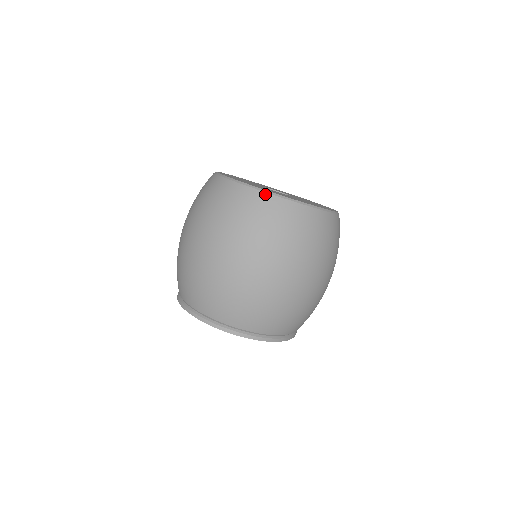
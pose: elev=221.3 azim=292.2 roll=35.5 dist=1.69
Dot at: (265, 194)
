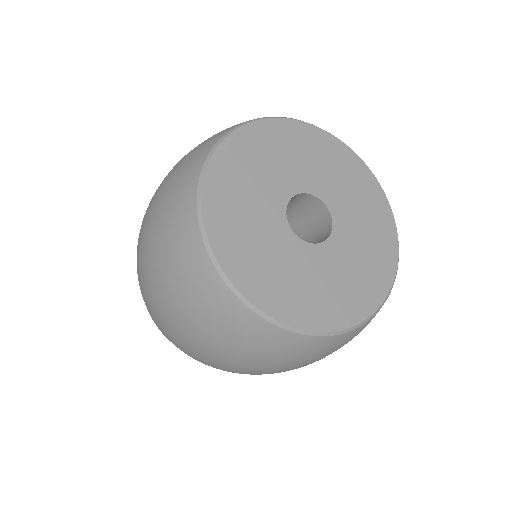
Dot at: (268, 324)
